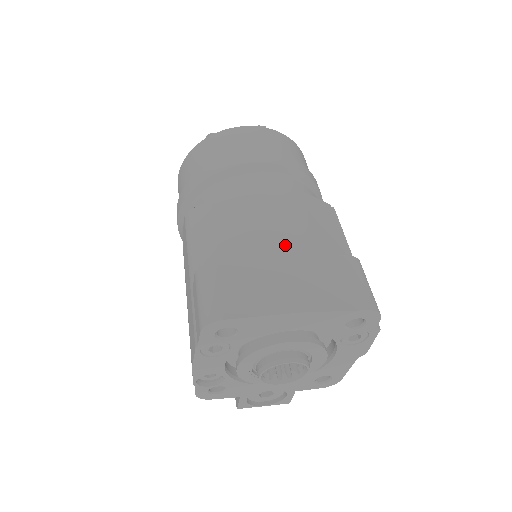
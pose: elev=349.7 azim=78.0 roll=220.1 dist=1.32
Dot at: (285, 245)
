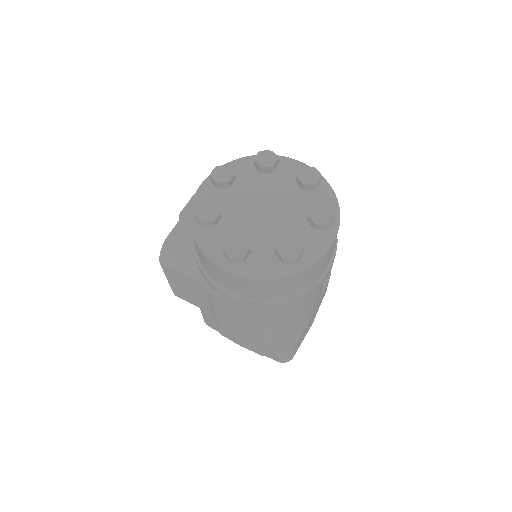
Dot at: occluded
